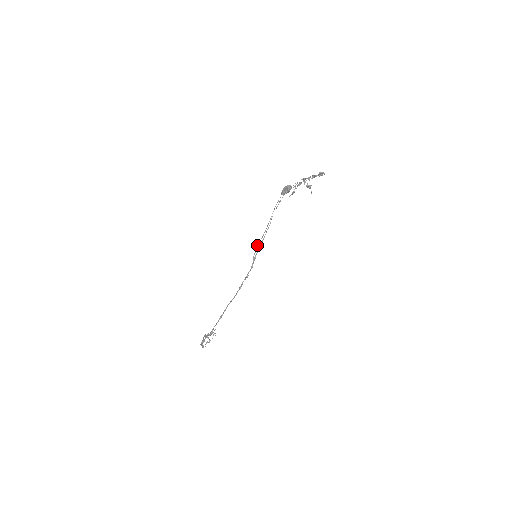
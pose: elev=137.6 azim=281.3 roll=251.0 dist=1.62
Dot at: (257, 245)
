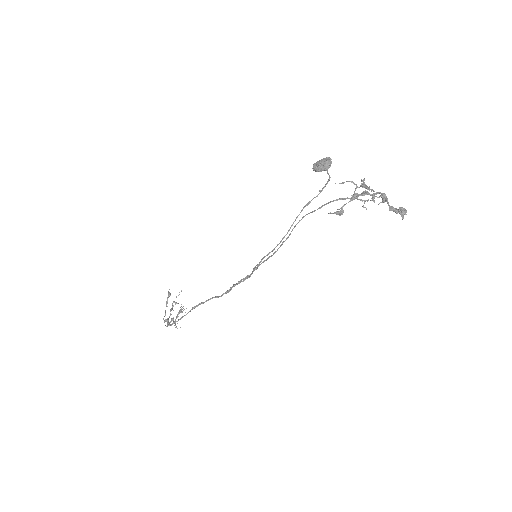
Dot at: (262, 258)
